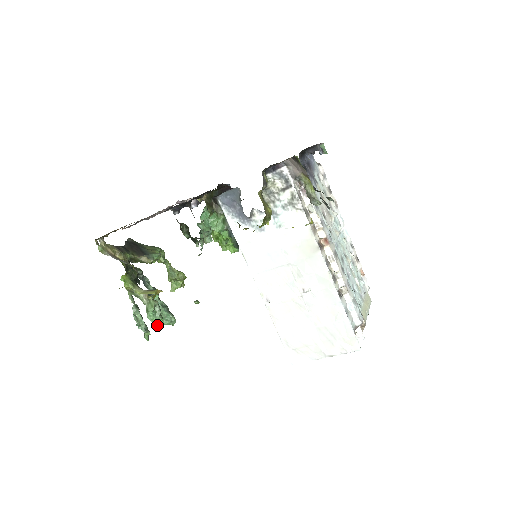
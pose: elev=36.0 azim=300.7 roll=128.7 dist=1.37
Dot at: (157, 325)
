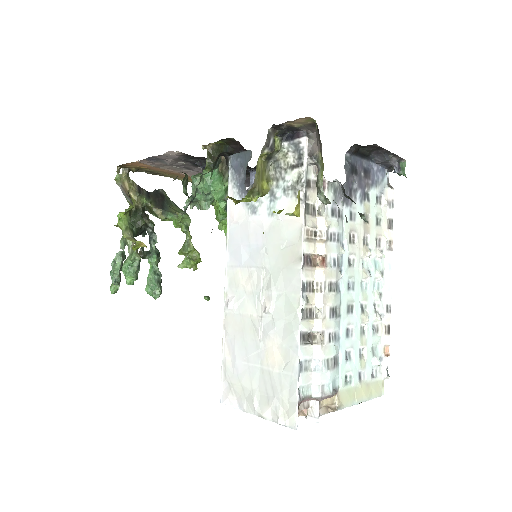
Dot at: (127, 281)
